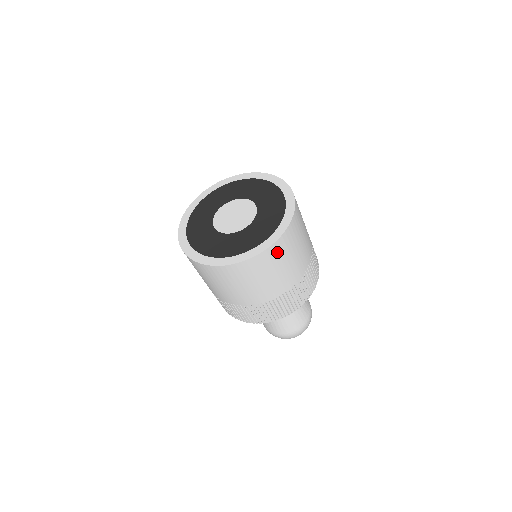
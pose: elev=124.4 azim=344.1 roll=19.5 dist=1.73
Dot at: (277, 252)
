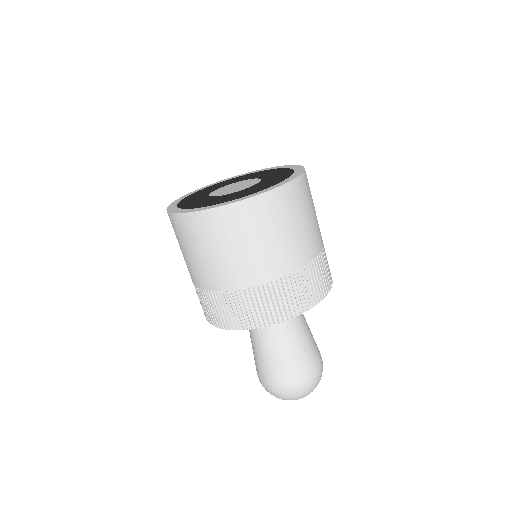
Dot at: (210, 225)
